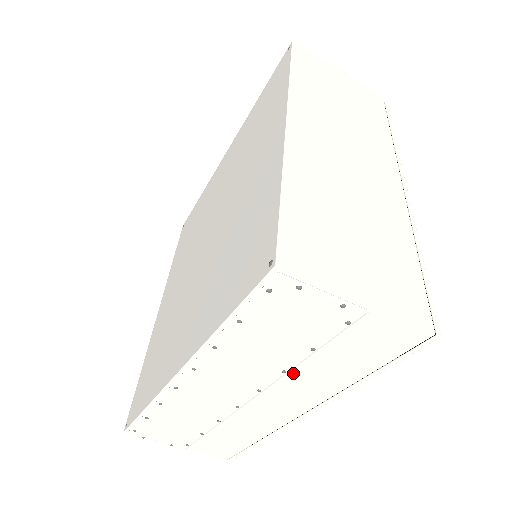
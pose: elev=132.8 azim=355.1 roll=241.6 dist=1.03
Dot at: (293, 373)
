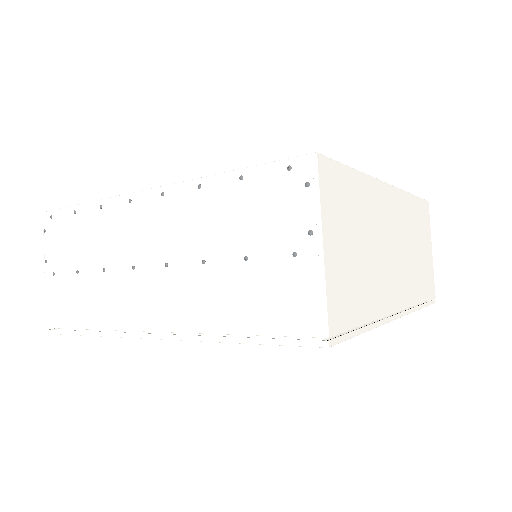
Dot at: (205, 273)
